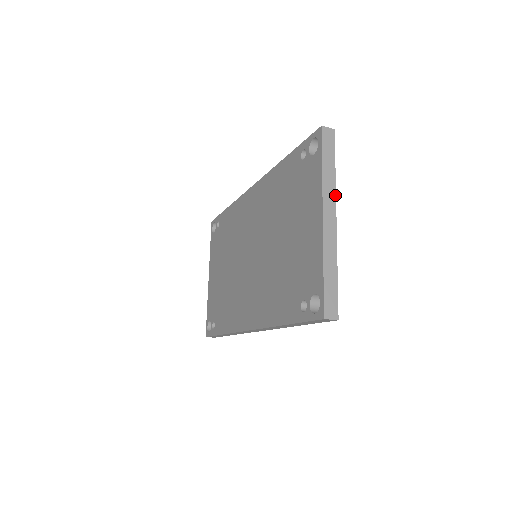
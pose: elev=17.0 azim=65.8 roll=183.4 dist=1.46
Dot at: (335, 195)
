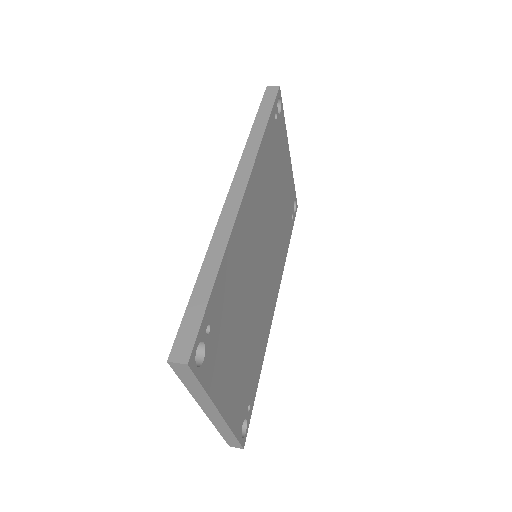
Dot at: (213, 404)
